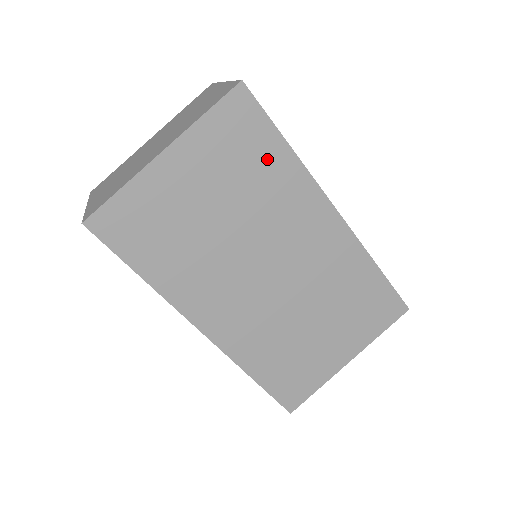
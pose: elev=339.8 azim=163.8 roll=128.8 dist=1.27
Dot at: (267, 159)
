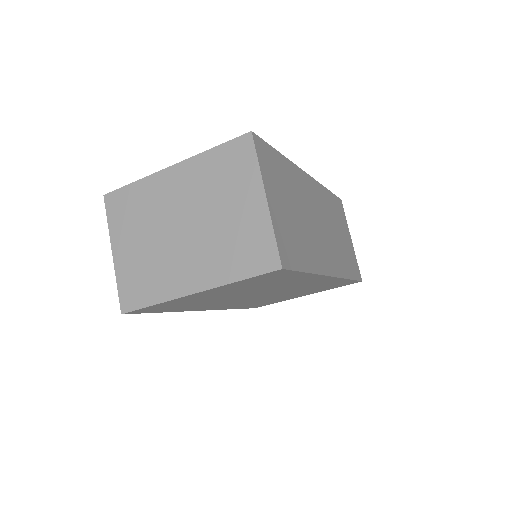
Dot at: (286, 279)
